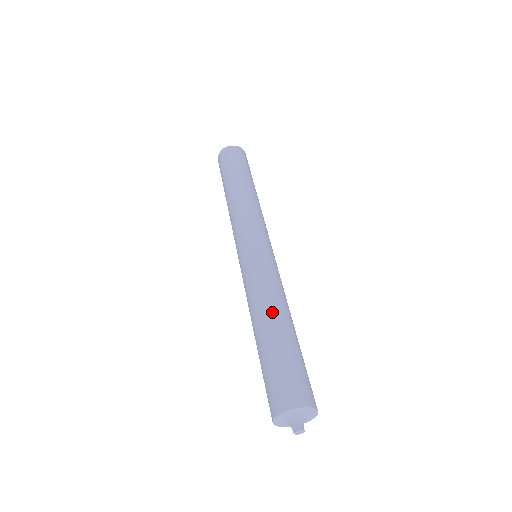
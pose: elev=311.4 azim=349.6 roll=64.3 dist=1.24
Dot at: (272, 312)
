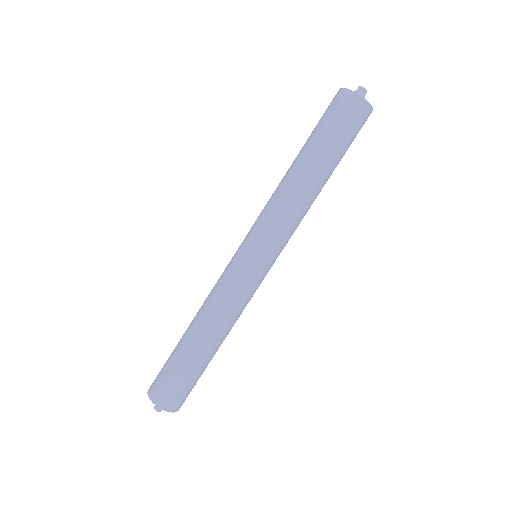
Dot at: (213, 336)
